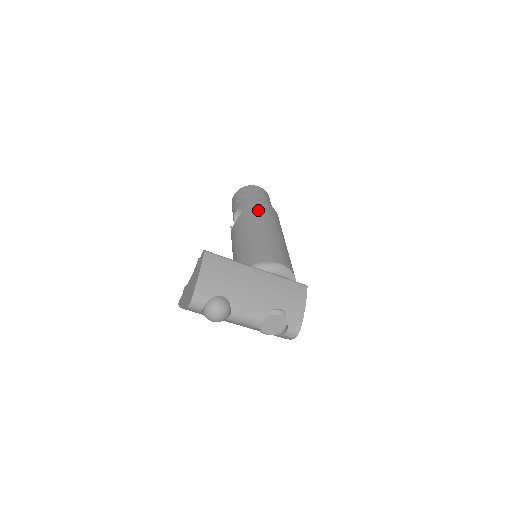
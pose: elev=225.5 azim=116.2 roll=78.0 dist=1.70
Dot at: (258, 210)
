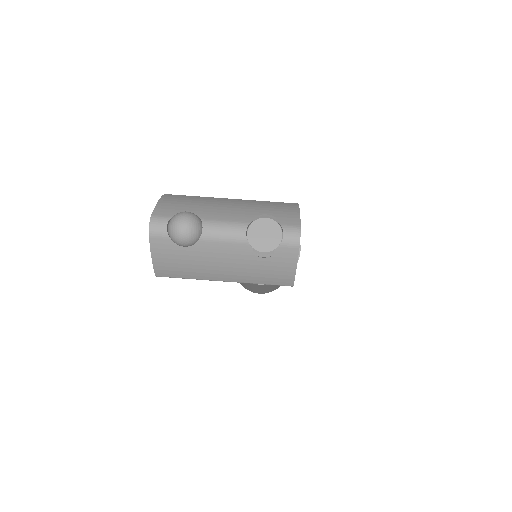
Dot at: occluded
